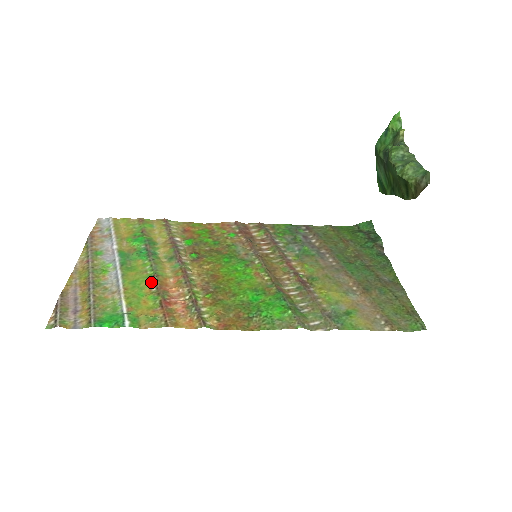
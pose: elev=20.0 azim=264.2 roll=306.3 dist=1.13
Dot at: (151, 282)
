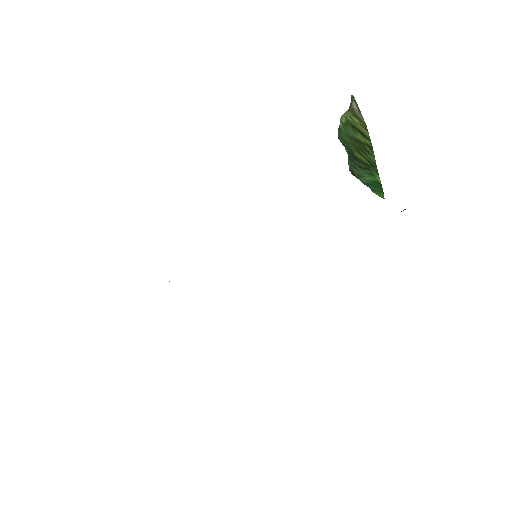
Dot at: occluded
